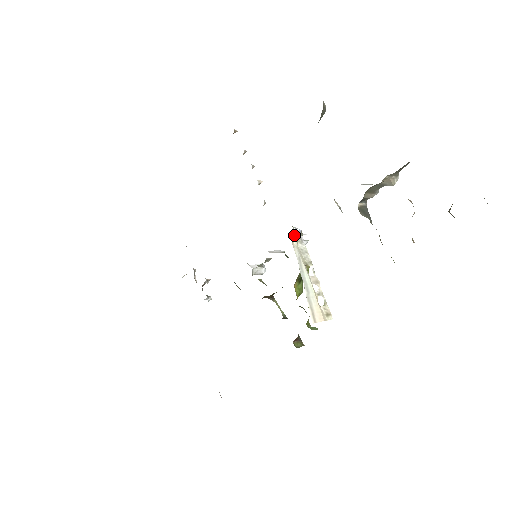
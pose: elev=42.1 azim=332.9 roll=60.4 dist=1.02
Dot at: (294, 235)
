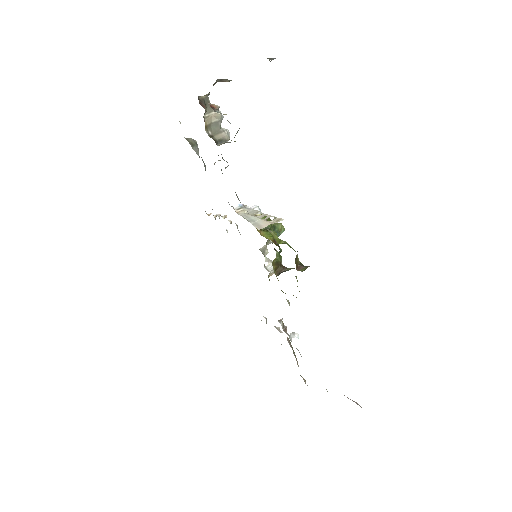
Dot at: (237, 210)
